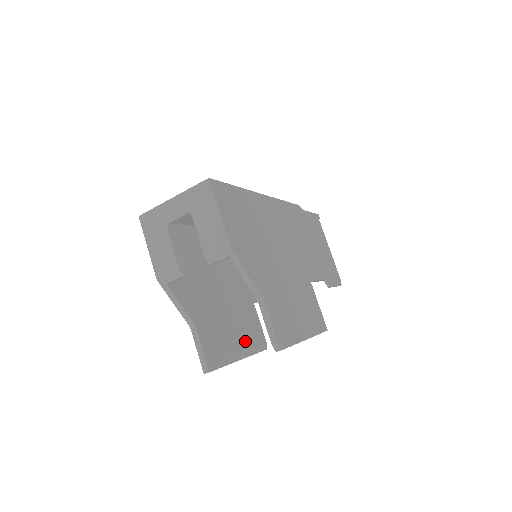
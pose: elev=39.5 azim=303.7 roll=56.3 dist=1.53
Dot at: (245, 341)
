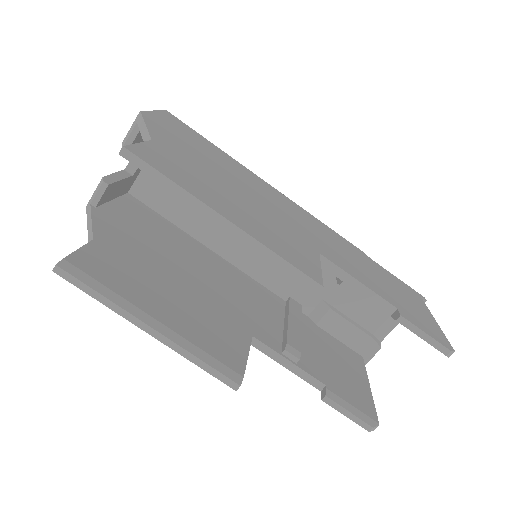
Dot at: (183, 327)
